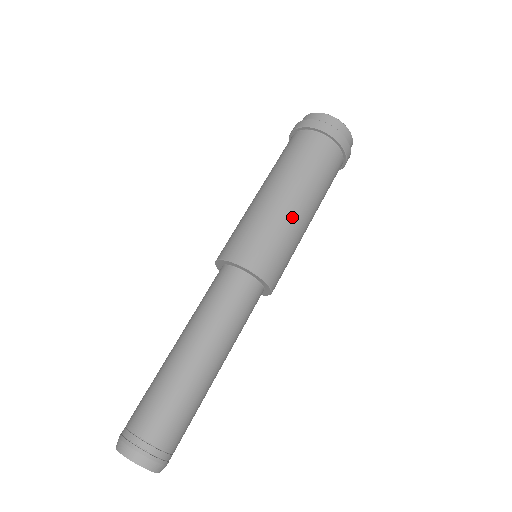
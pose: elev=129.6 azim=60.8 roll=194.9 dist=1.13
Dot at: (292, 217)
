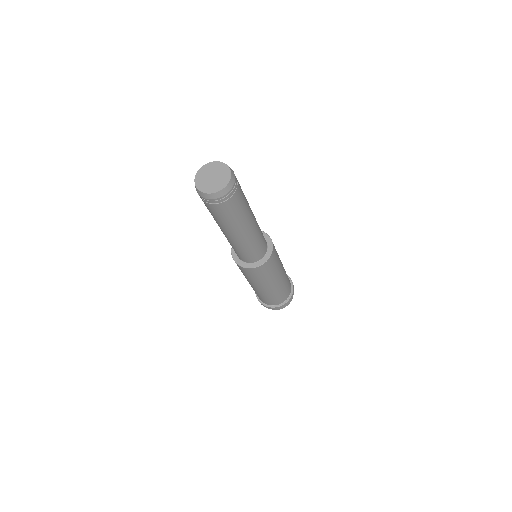
Dot at: occluded
